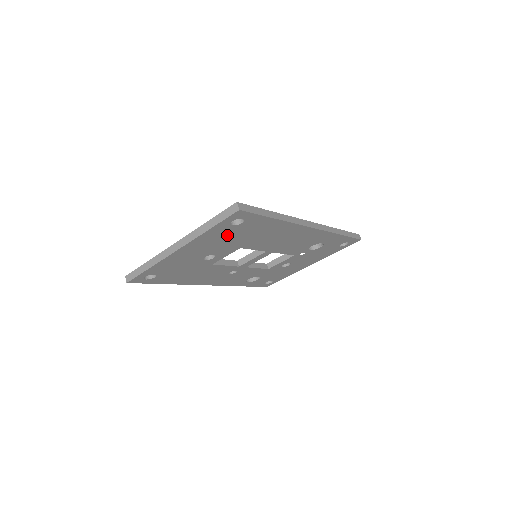
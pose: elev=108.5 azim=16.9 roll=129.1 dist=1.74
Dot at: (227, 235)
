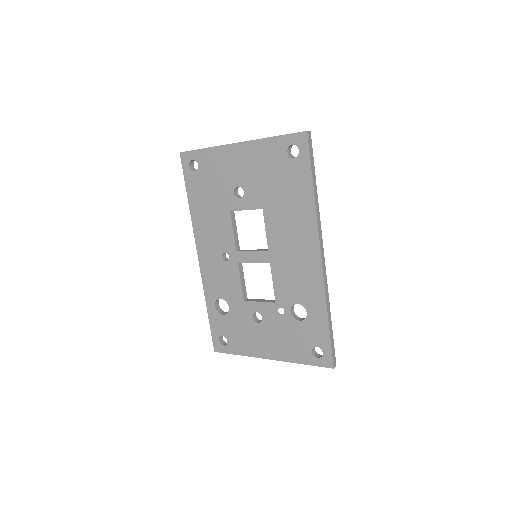
Dot at: (273, 167)
